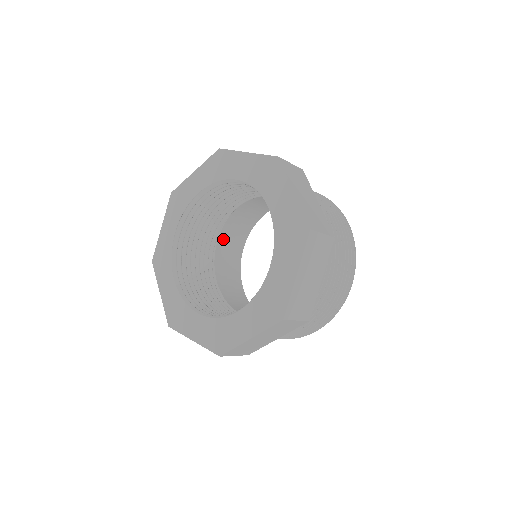
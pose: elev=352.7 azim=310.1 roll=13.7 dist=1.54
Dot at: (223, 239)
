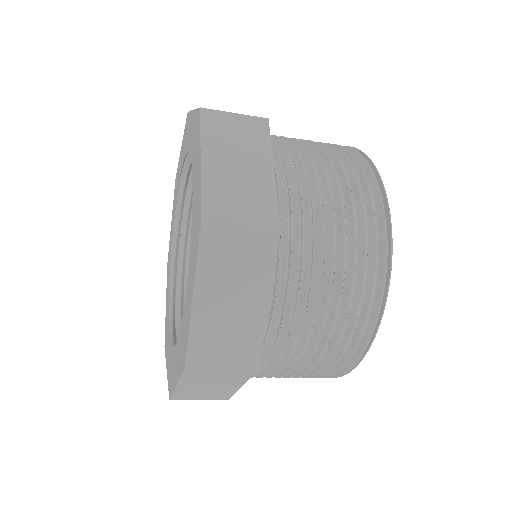
Dot at: occluded
